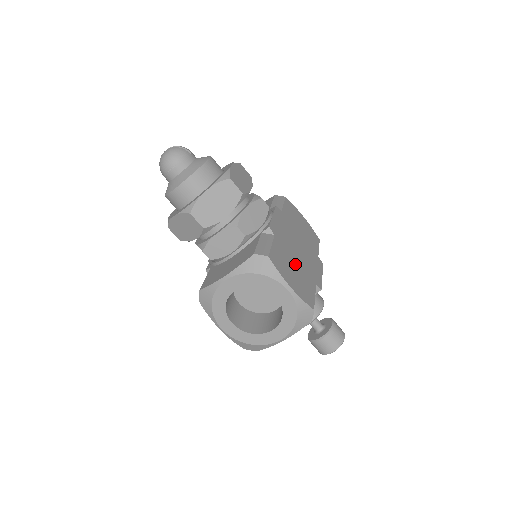
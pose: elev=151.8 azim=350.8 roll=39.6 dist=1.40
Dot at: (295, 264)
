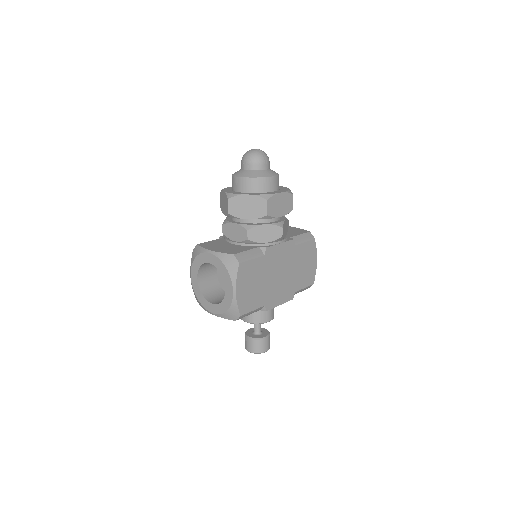
Dot at: (261, 282)
